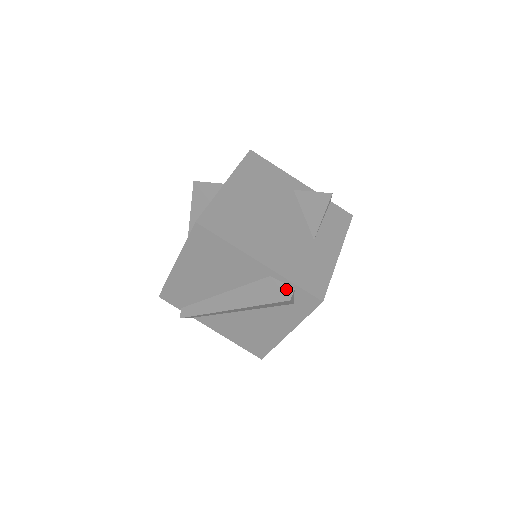
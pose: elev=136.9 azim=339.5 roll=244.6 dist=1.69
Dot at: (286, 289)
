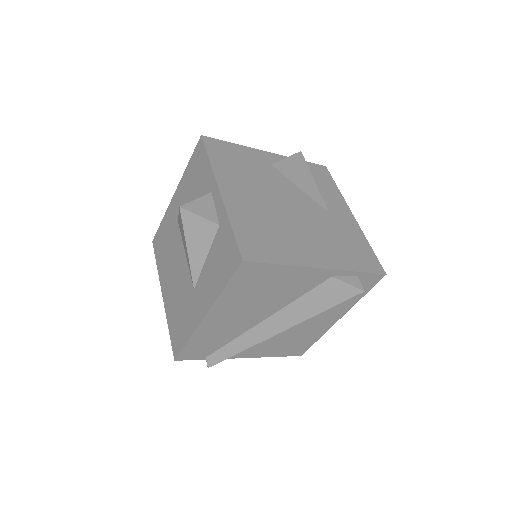
Dot at: (353, 282)
